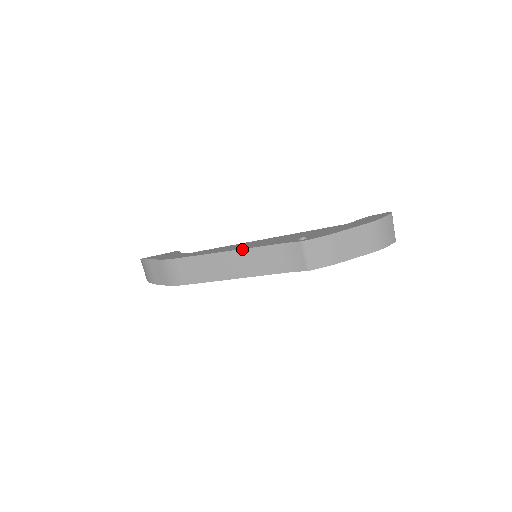
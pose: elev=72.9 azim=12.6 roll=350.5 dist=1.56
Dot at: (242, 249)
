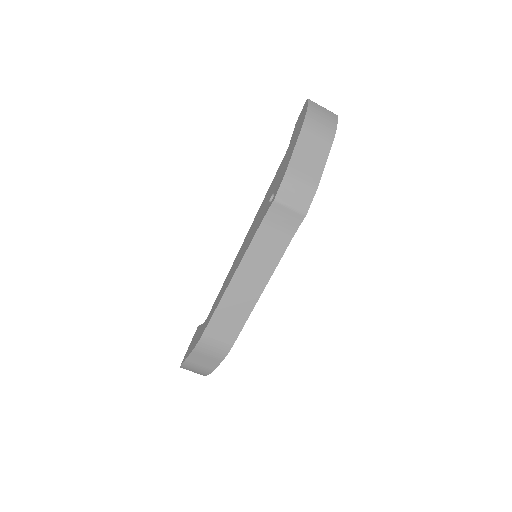
Dot at: (240, 264)
